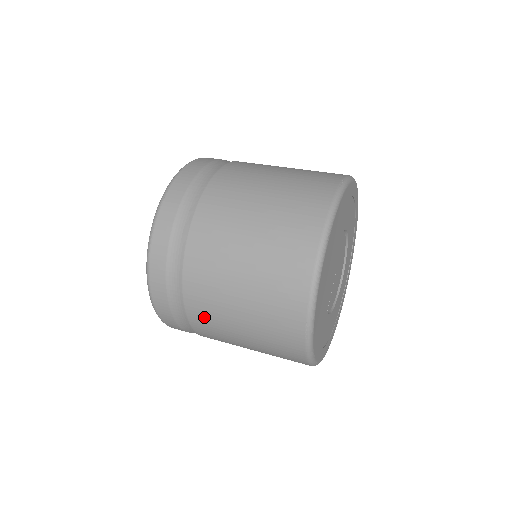
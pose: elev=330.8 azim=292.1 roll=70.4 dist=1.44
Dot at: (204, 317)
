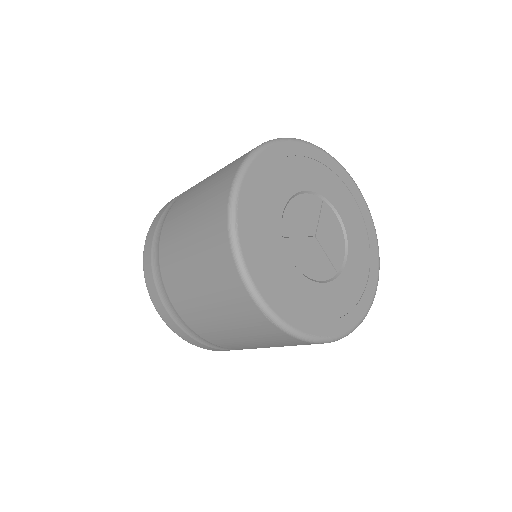
Dot at: (179, 205)
